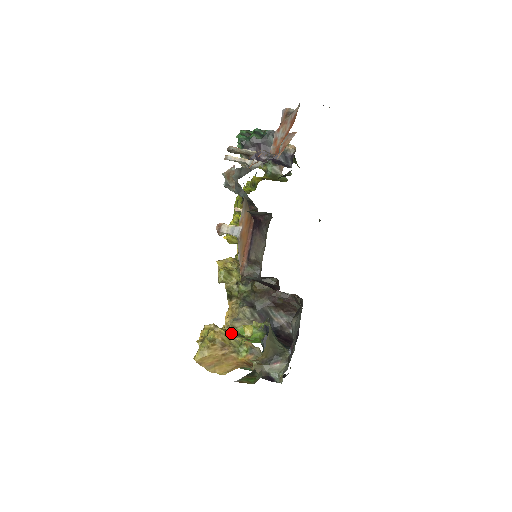
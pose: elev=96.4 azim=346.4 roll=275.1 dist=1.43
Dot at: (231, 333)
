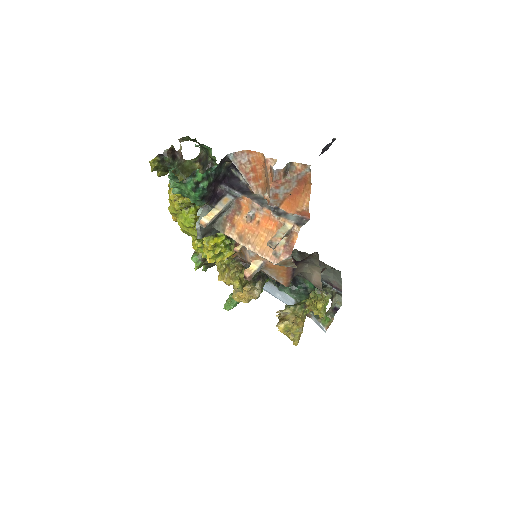
Dot at: (295, 313)
